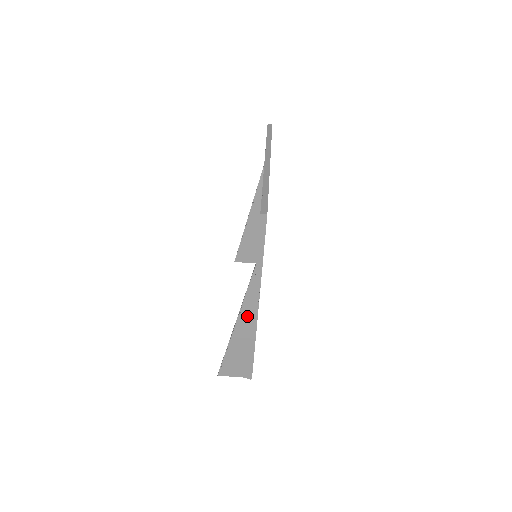
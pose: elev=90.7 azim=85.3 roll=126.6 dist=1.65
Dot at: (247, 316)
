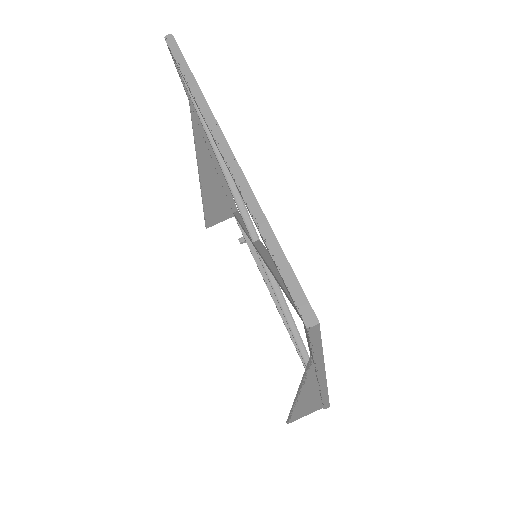
Dot at: (311, 387)
